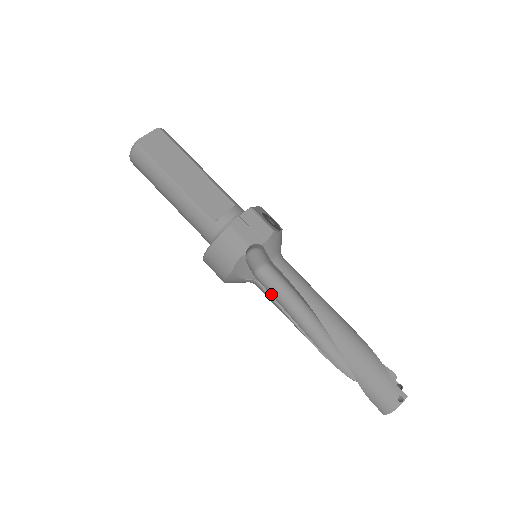
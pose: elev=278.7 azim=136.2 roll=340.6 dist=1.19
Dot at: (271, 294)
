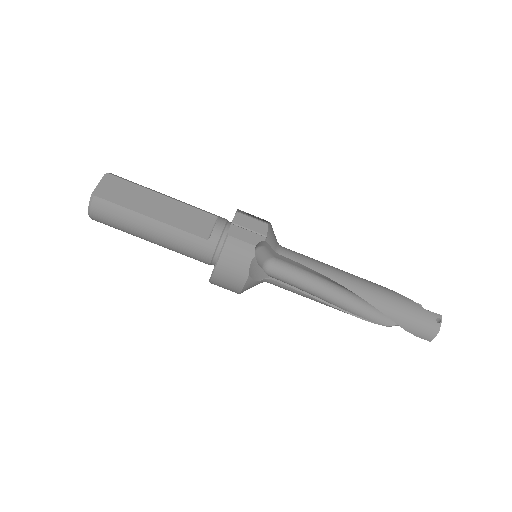
Dot at: (287, 284)
